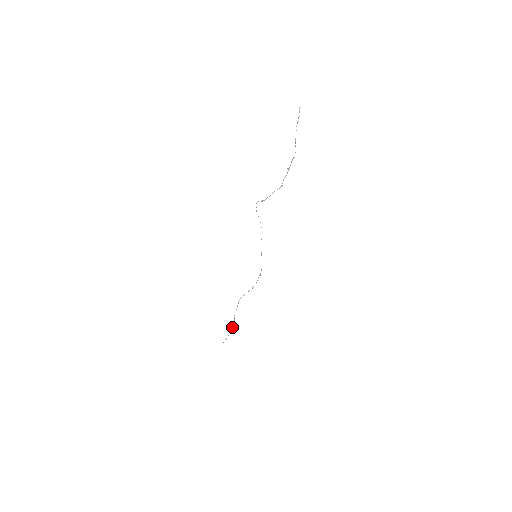
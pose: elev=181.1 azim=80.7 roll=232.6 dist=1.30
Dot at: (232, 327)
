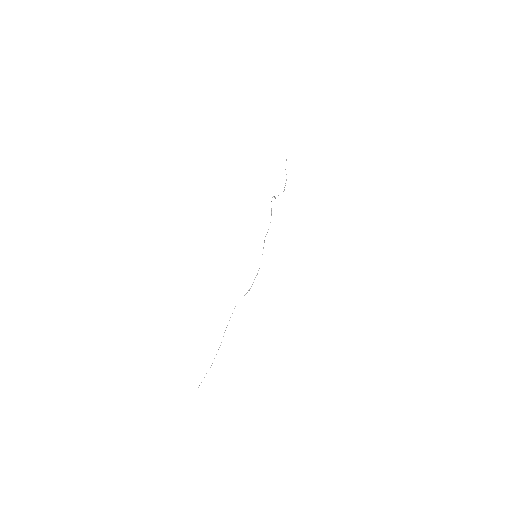
Dot at: occluded
